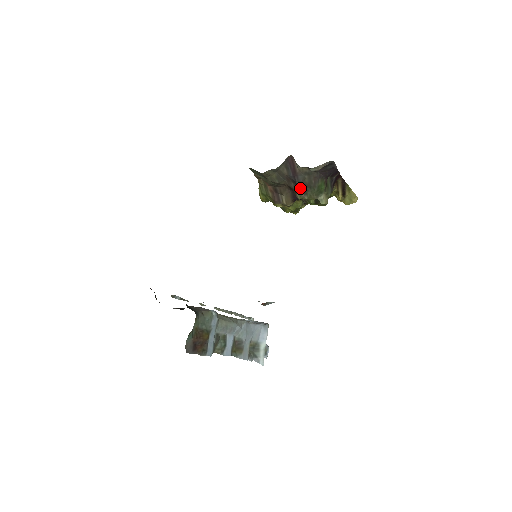
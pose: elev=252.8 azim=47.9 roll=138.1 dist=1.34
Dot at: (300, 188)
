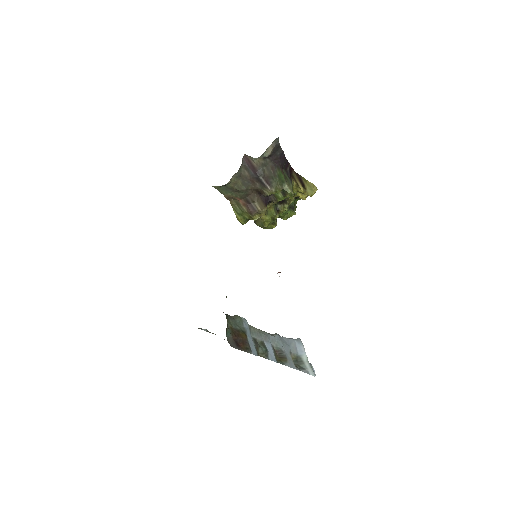
Dot at: (265, 183)
